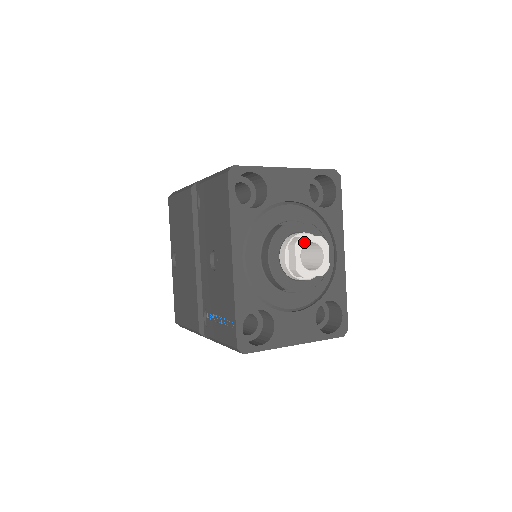
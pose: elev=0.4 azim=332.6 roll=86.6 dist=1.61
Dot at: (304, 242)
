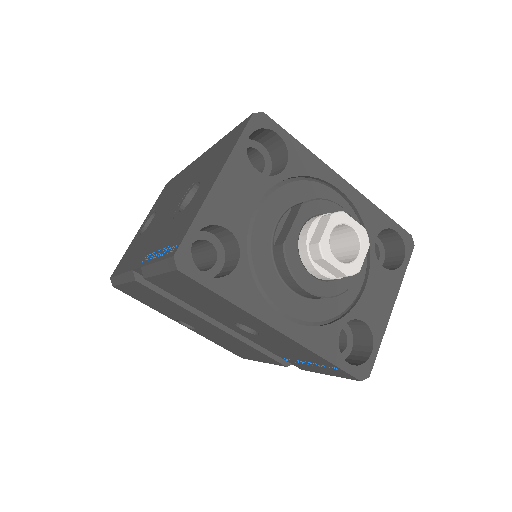
Dot at: (326, 244)
